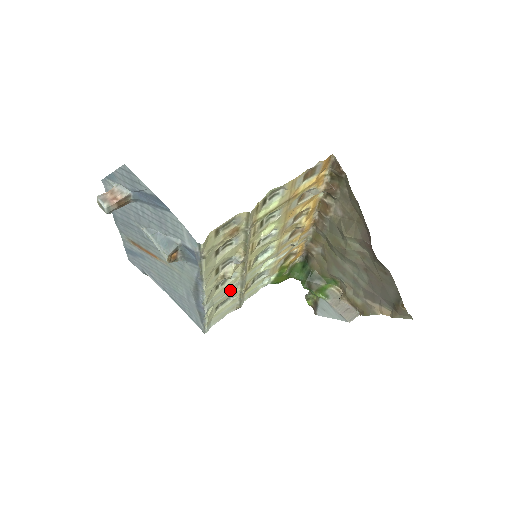
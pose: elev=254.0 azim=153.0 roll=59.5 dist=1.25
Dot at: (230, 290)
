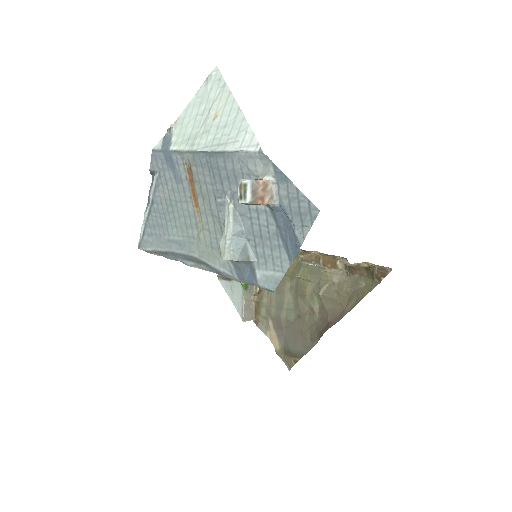
Dot at: occluded
